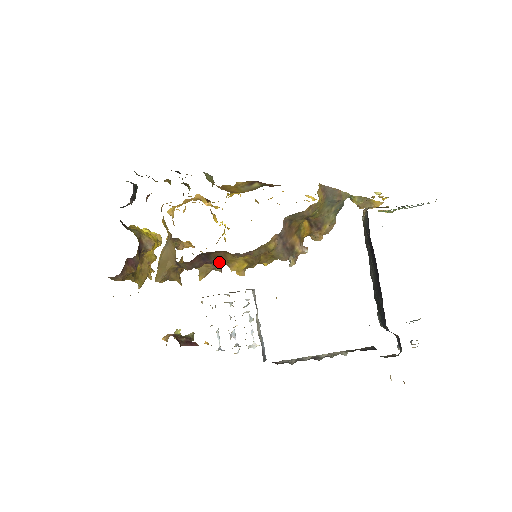
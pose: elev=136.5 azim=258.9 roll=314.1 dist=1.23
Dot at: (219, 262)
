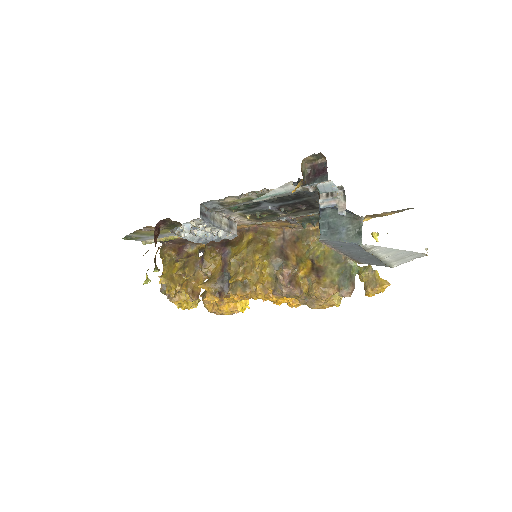
Dot at: (224, 282)
